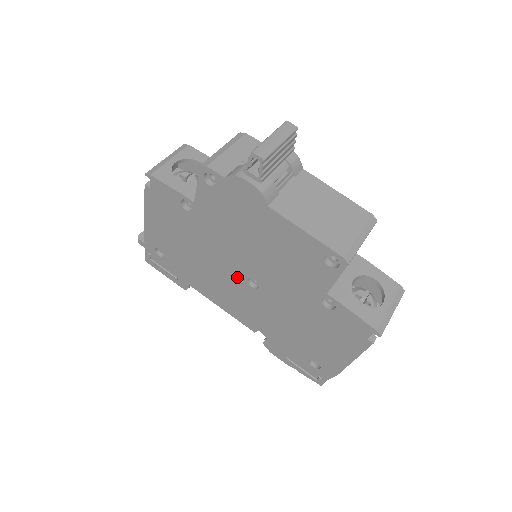
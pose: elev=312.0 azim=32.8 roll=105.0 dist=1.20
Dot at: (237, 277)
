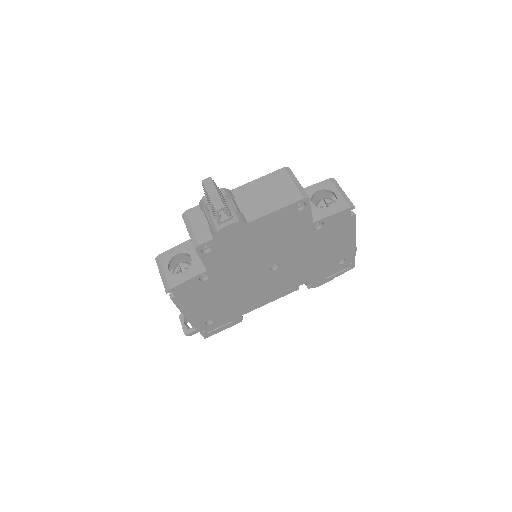
Dot at: (263, 275)
